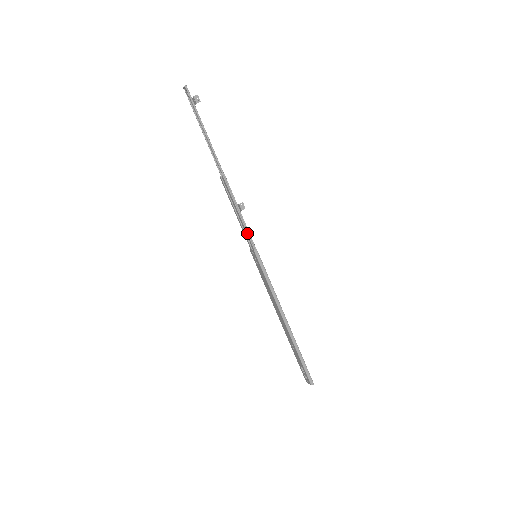
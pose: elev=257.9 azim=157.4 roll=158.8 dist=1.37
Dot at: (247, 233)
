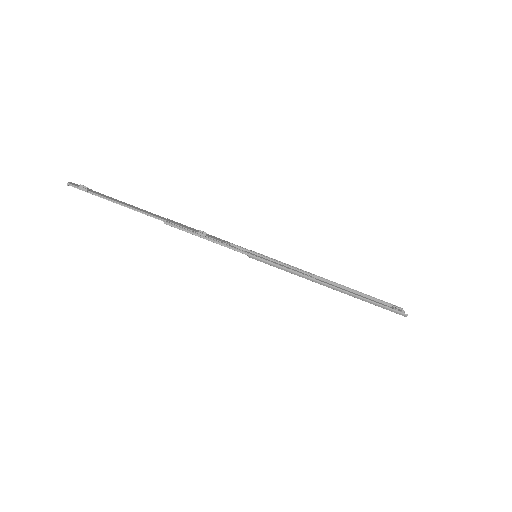
Dot at: (229, 248)
